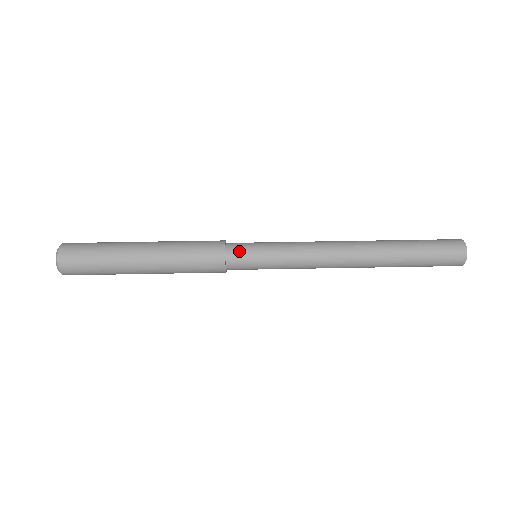
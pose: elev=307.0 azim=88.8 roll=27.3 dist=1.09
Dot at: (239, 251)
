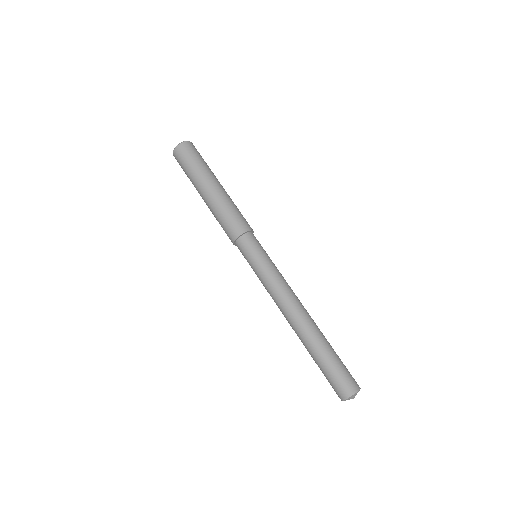
Dot at: (243, 247)
